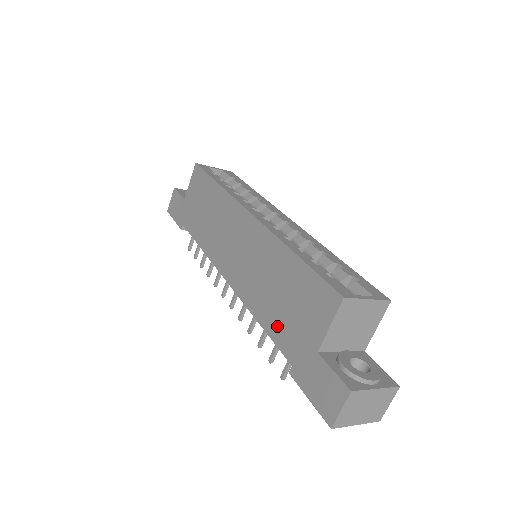
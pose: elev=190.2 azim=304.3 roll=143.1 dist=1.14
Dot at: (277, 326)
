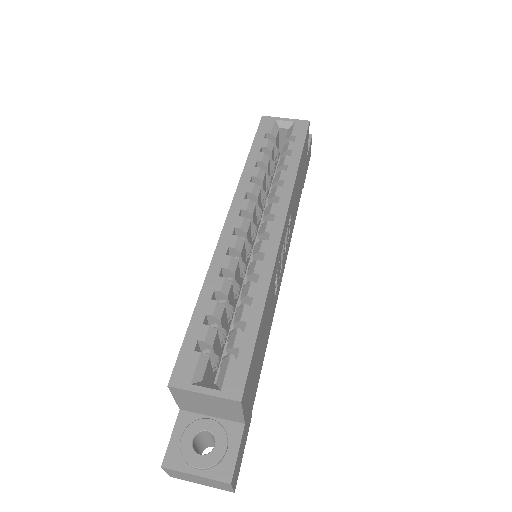
Dot at: occluded
